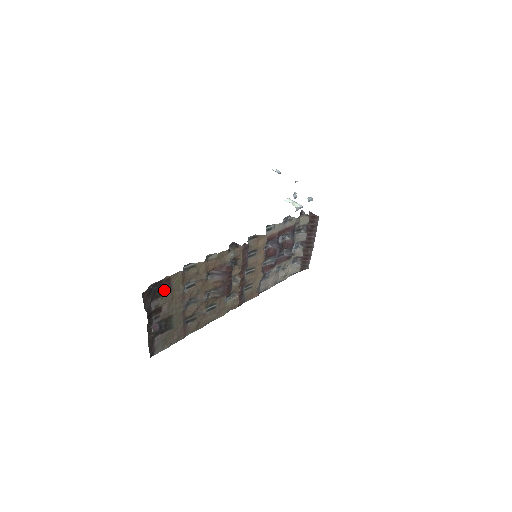
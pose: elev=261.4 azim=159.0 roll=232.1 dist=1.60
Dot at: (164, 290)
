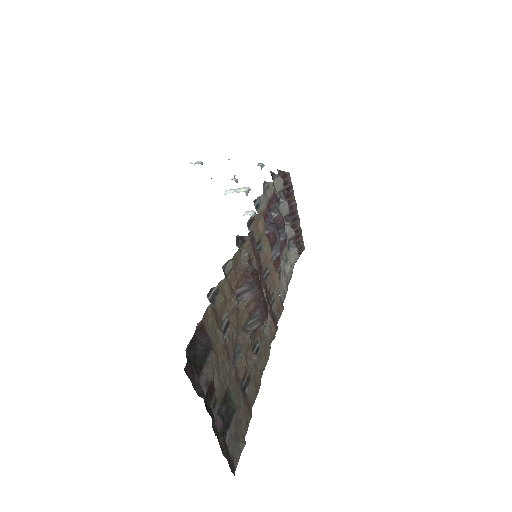
Dot at: (203, 350)
